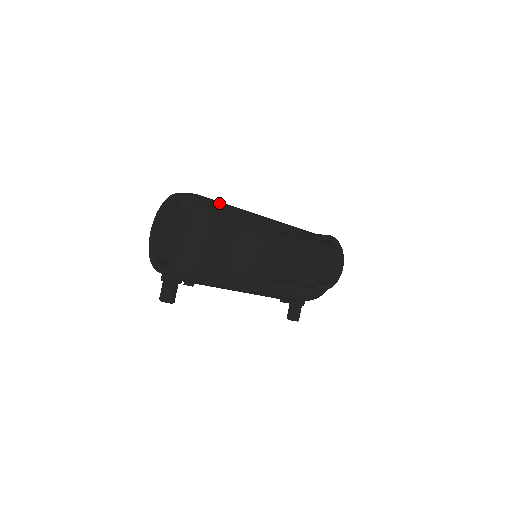
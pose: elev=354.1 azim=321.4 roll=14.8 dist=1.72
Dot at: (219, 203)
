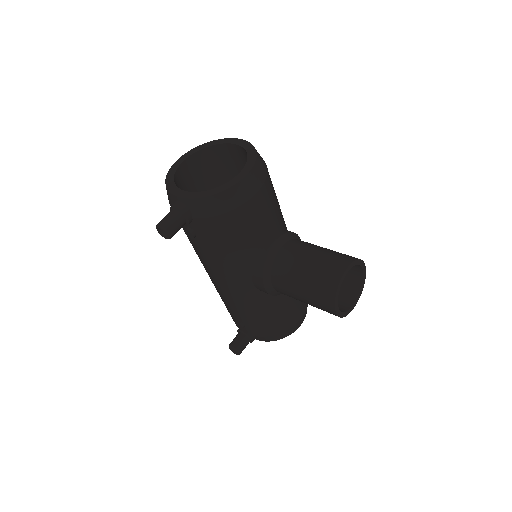
Dot at: occluded
